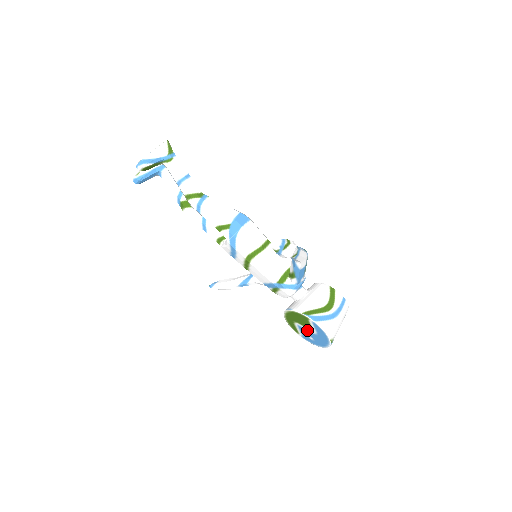
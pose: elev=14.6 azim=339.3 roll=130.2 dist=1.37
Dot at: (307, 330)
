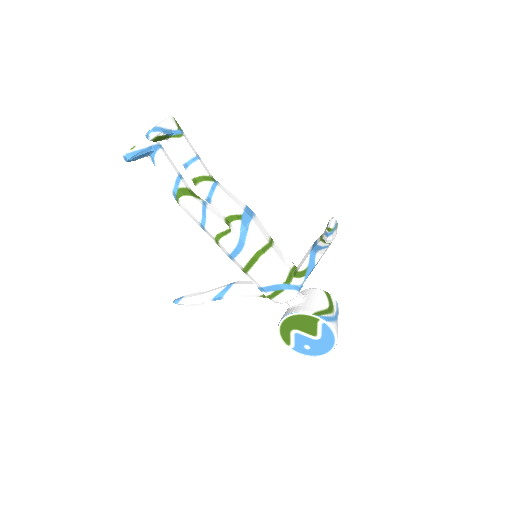
Dot at: (307, 337)
